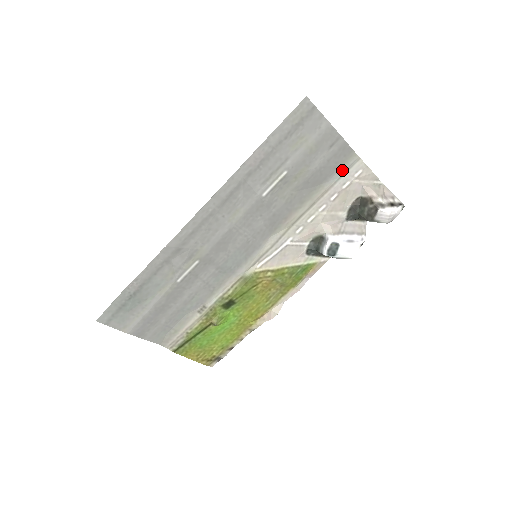
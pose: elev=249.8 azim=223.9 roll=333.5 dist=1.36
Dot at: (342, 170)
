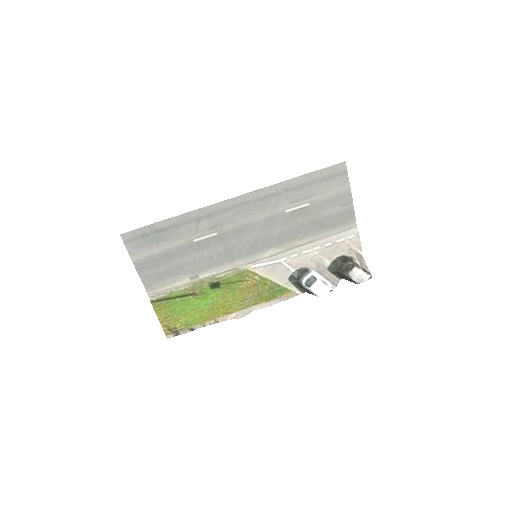
Dot at: (342, 228)
